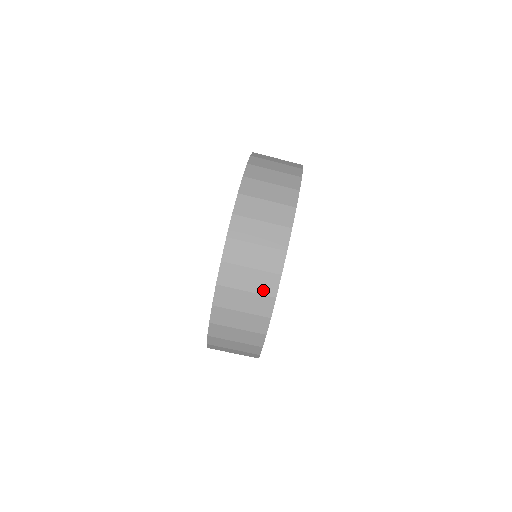
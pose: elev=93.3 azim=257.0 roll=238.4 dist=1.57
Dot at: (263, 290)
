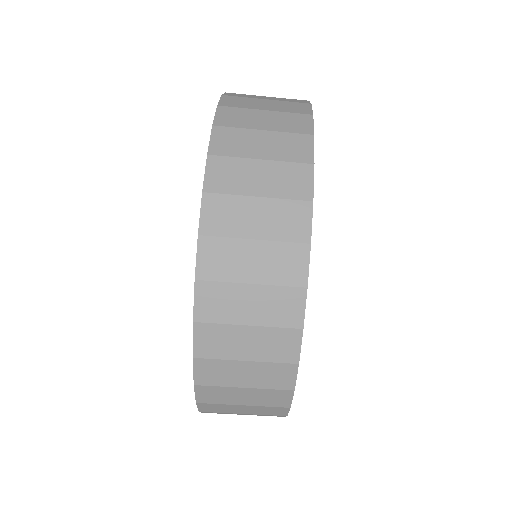
Dot at: (285, 233)
